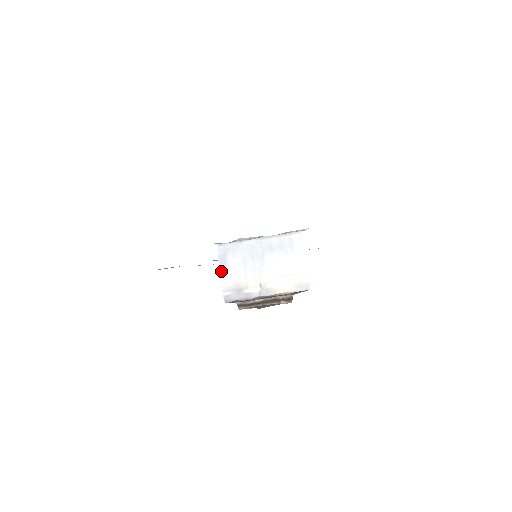
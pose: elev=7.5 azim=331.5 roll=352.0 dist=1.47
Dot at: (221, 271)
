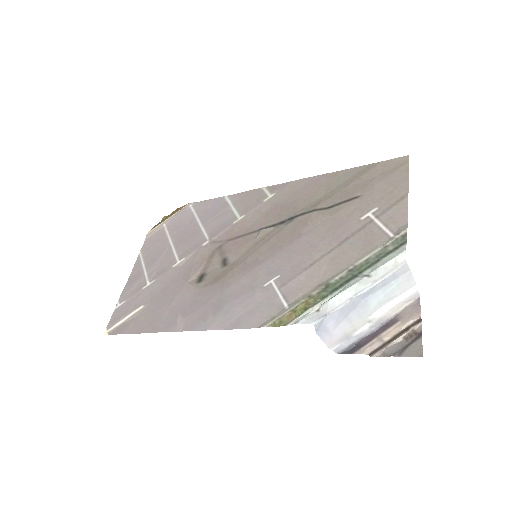
Dot at: (323, 338)
